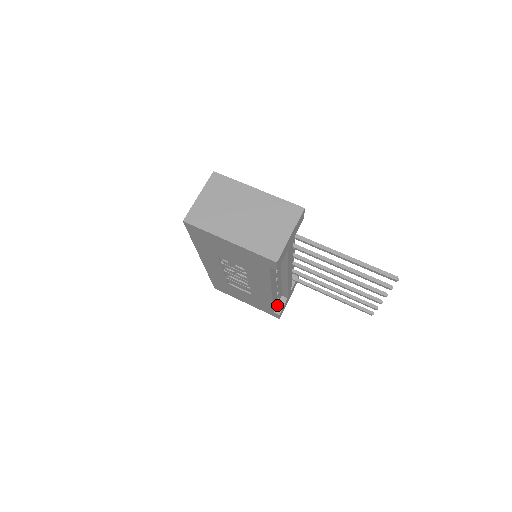
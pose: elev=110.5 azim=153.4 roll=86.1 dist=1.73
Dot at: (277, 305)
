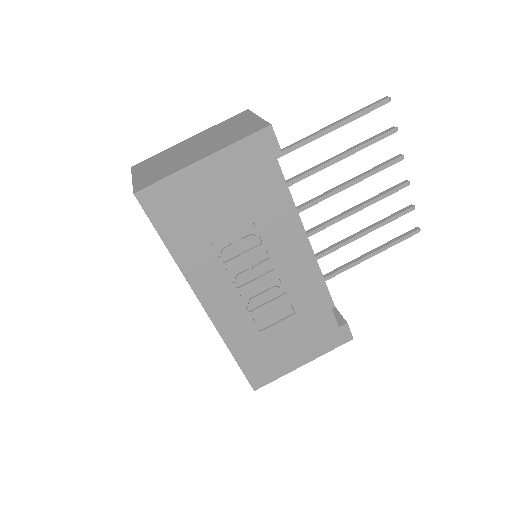
Dot at: occluded
